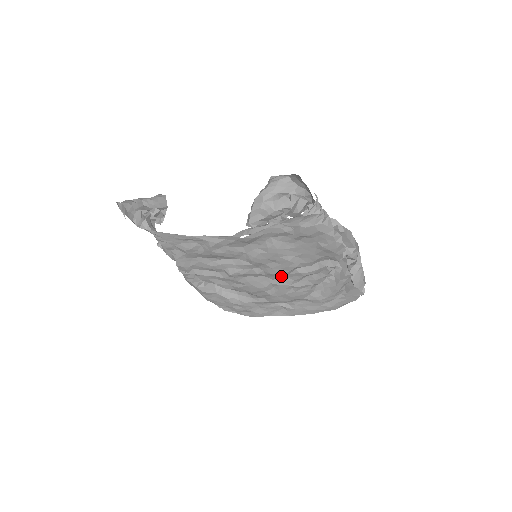
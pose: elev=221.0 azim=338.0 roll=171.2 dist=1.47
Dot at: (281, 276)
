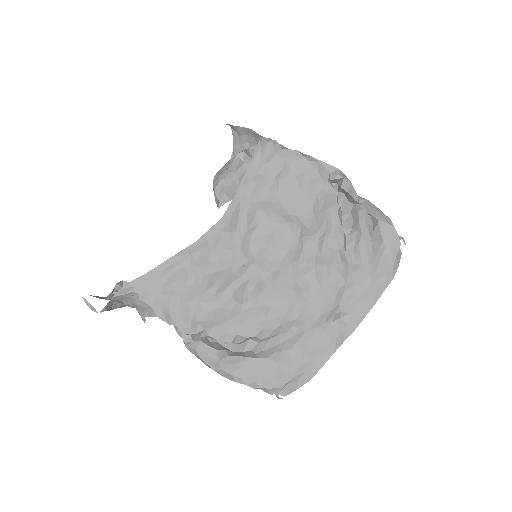
Dot at: (297, 261)
